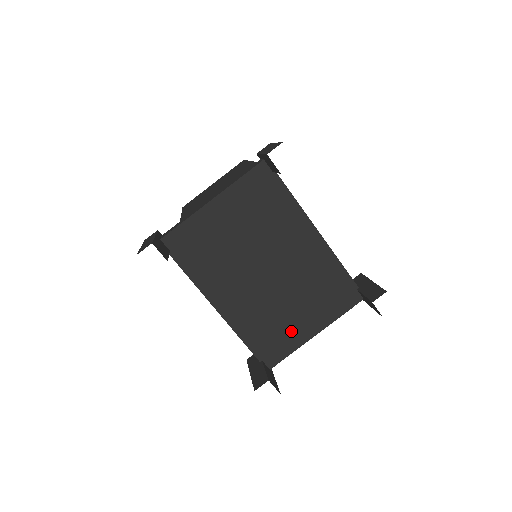
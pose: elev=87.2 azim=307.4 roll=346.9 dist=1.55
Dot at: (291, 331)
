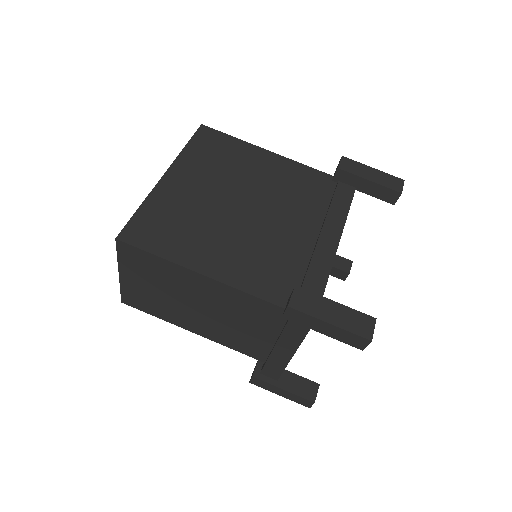
Dot at: occluded
